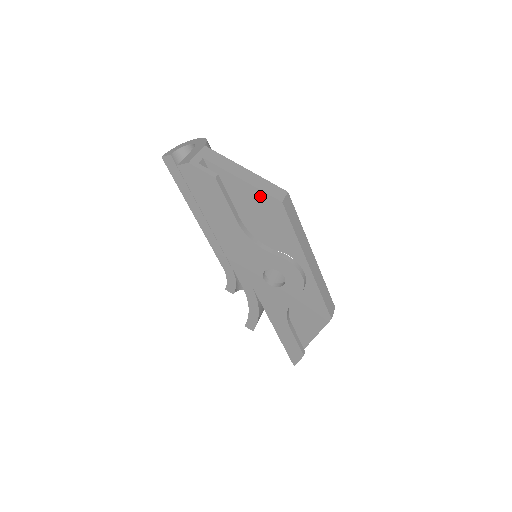
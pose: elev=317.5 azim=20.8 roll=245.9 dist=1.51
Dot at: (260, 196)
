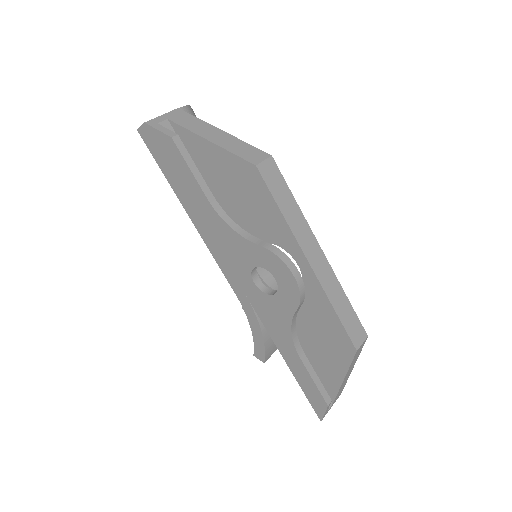
Dot at: (232, 161)
